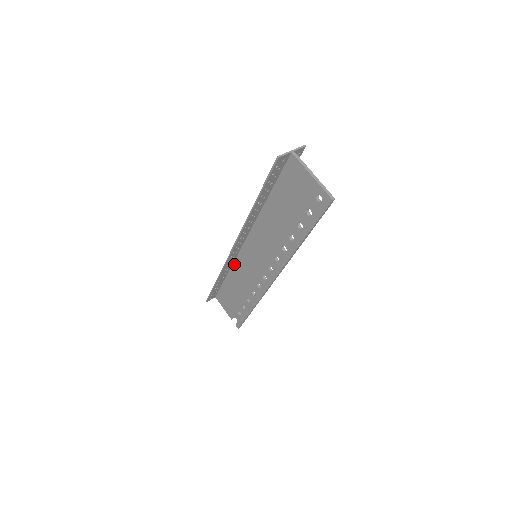
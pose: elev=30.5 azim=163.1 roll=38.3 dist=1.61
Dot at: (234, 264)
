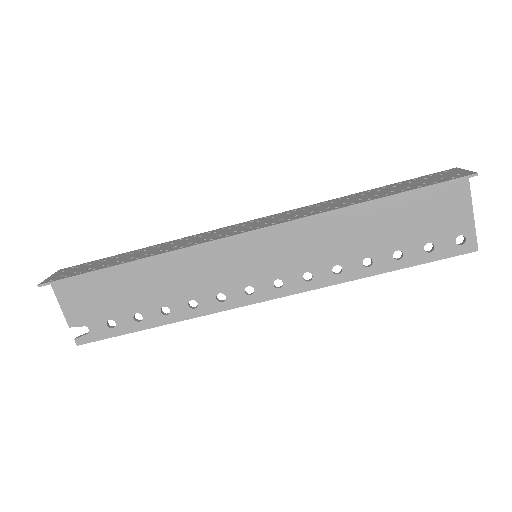
Dot at: occluded
